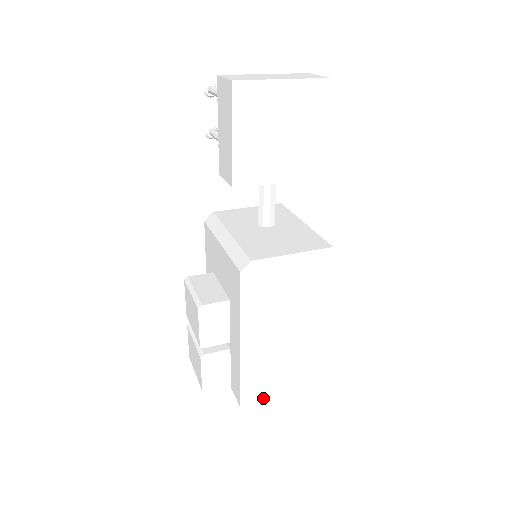
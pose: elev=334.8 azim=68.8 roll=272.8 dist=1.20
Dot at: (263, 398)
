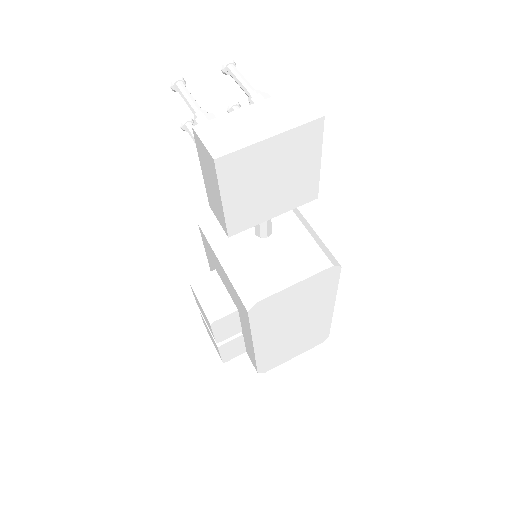
Dot at: (276, 362)
